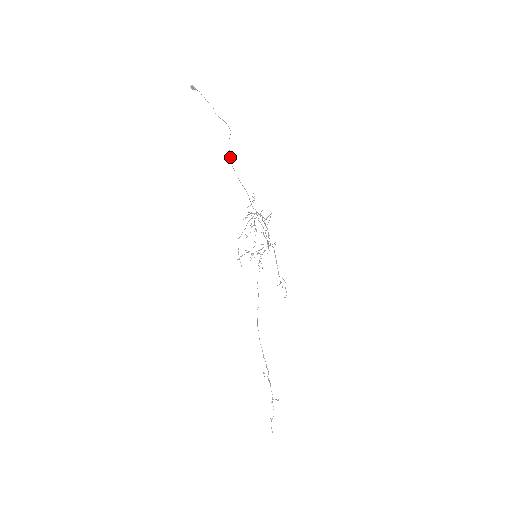
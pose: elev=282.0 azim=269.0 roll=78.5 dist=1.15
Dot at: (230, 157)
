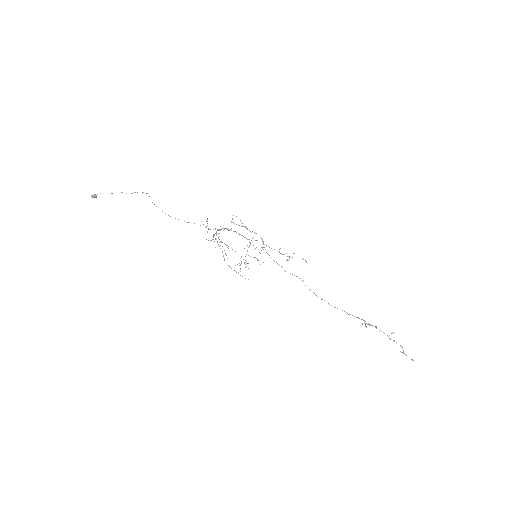
Dot at: occluded
